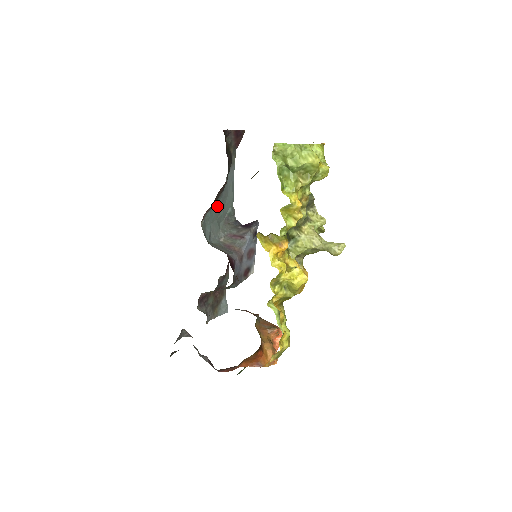
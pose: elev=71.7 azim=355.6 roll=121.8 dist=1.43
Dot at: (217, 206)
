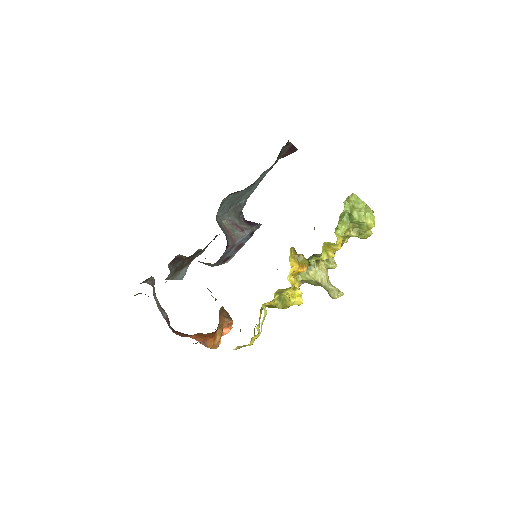
Dot at: (240, 193)
